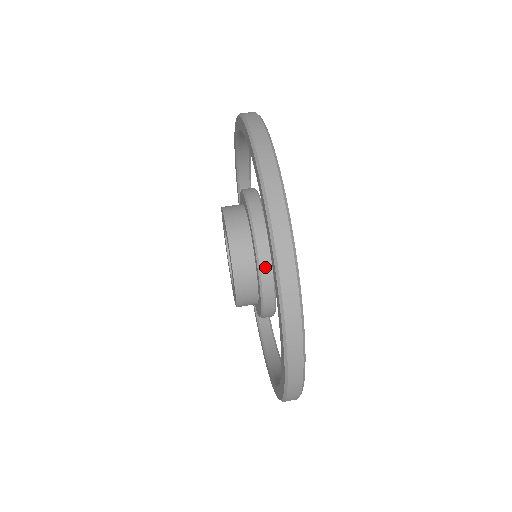
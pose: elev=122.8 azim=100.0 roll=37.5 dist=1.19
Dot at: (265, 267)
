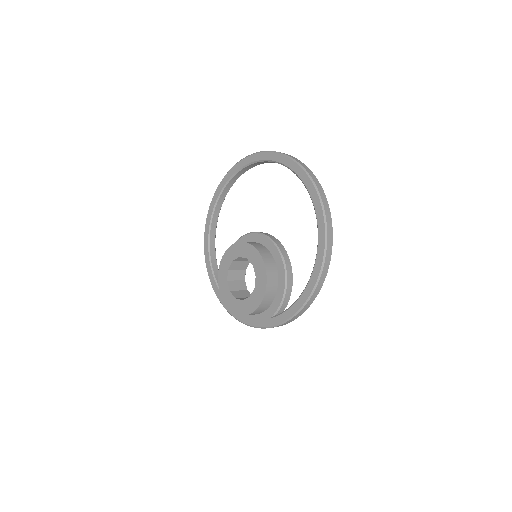
Dot at: (264, 233)
